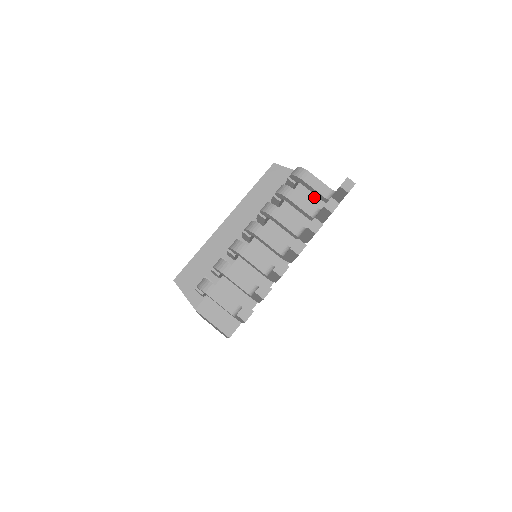
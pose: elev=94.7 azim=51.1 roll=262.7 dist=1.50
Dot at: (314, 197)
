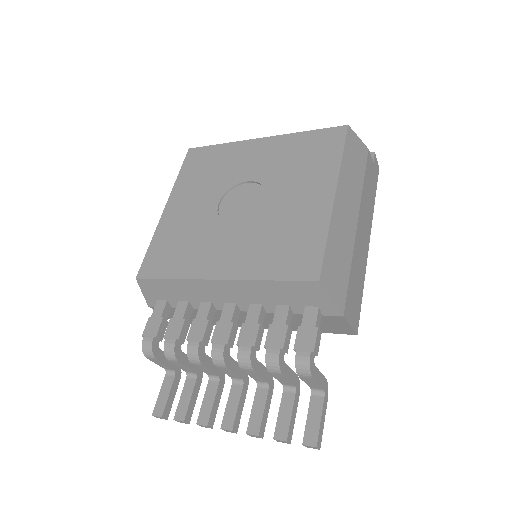
Dot at: (332, 325)
